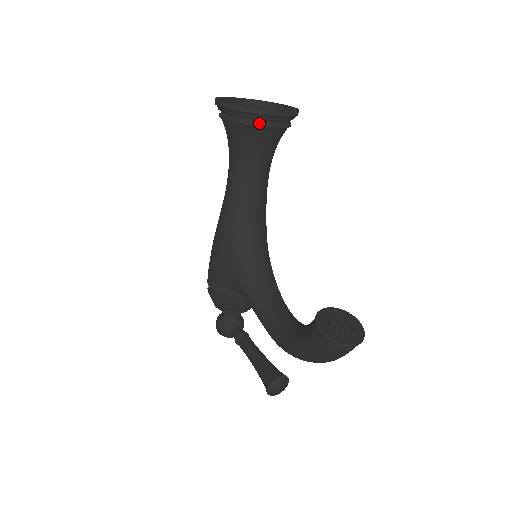
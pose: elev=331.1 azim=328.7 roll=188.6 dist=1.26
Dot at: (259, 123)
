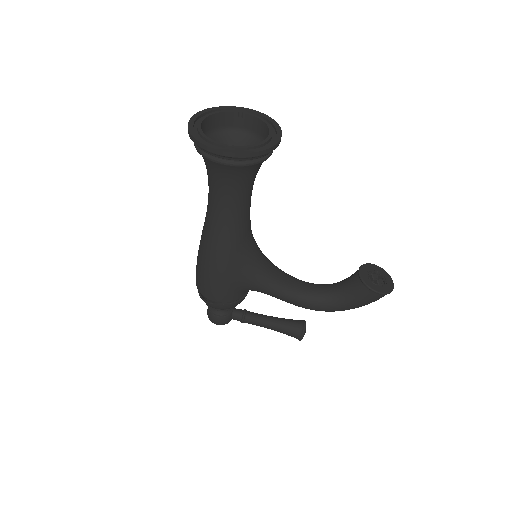
Dot at: (267, 156)
